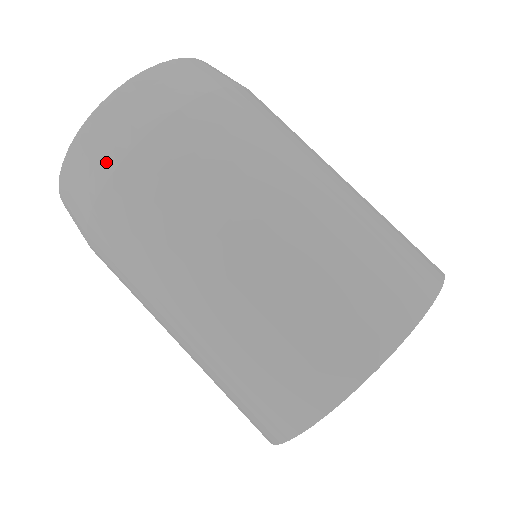
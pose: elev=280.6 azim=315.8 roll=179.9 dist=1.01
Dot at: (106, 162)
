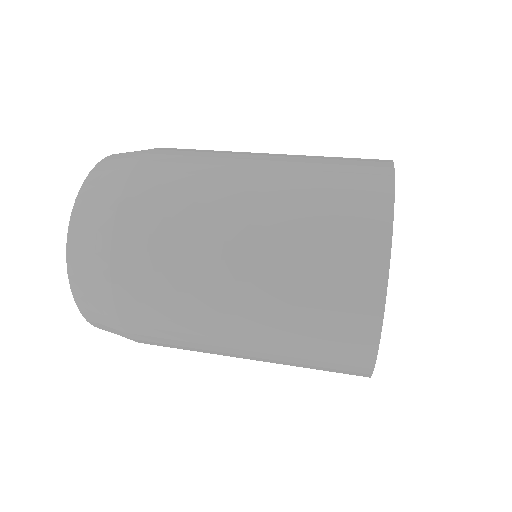
Dot at: occluded
